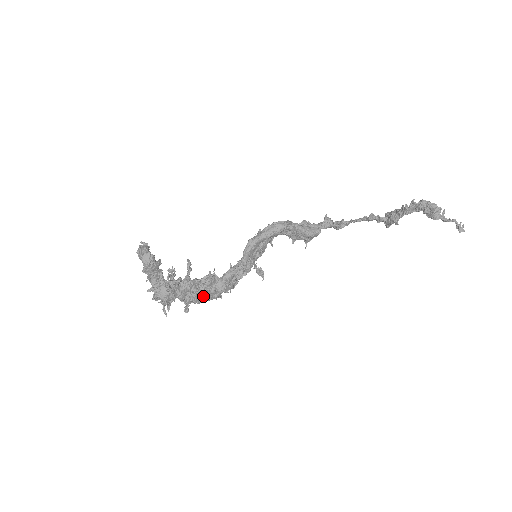
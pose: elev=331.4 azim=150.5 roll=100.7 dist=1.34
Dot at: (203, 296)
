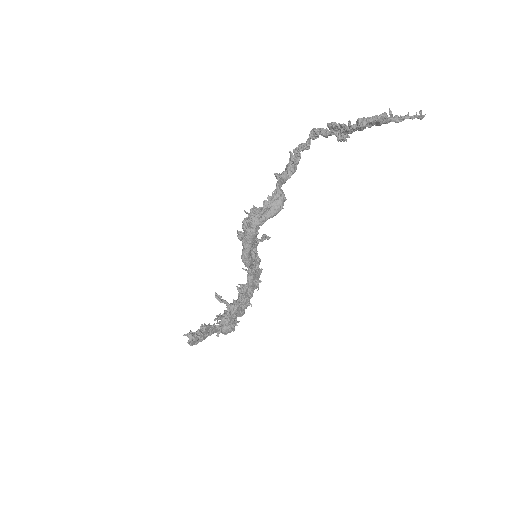
Dot at: (249, 300)
